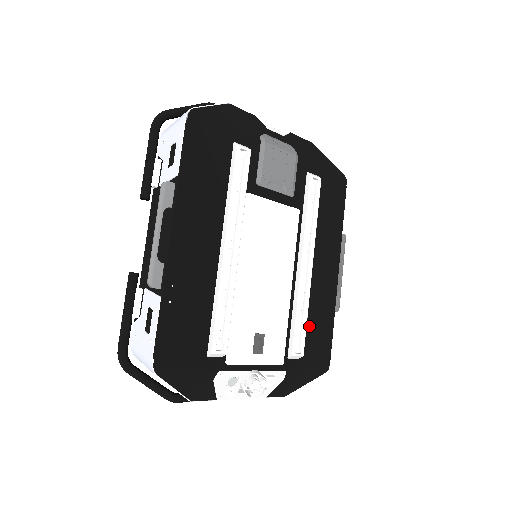
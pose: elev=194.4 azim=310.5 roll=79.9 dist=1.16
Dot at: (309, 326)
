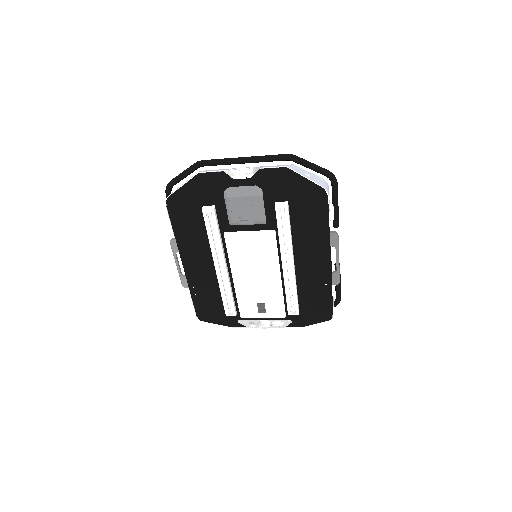
Dot at: (305, 297)
